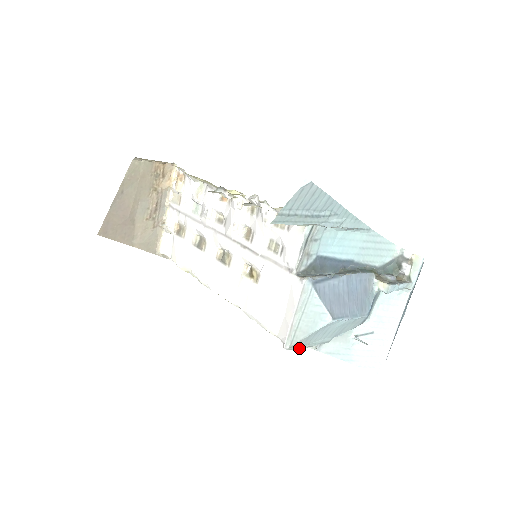
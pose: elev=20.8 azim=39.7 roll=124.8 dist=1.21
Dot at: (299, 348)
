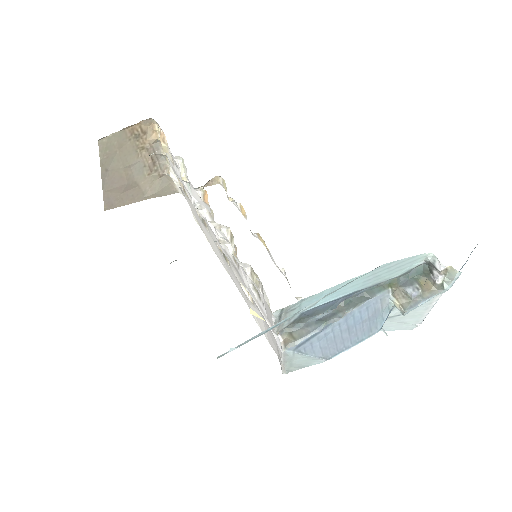
Dot at: occluded
